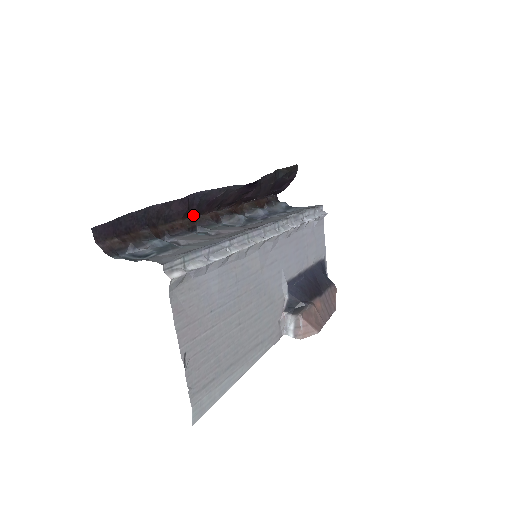
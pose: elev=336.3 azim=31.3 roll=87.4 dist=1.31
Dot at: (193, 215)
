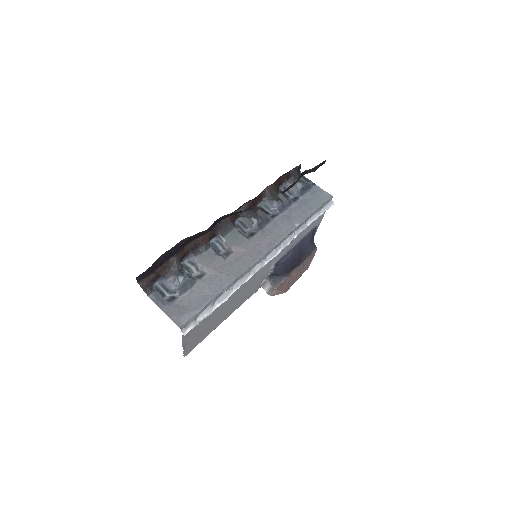
Dot at: (215, 224)
